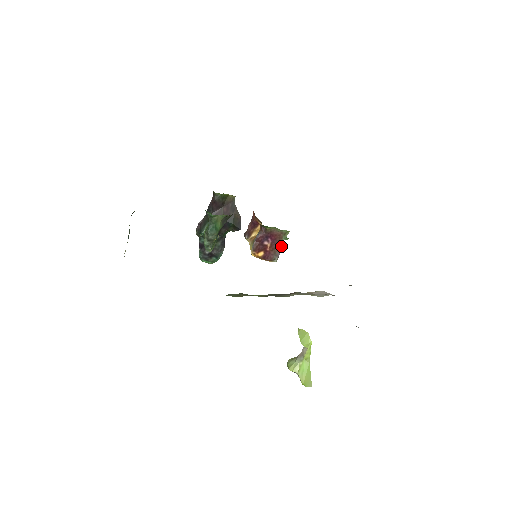
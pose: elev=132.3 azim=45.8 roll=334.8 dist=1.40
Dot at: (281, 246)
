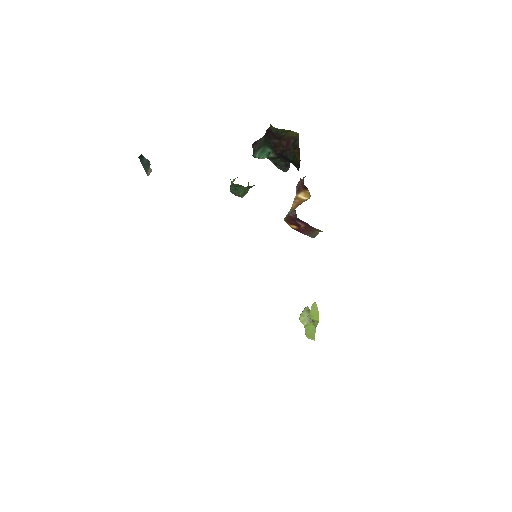
Dot at: (317, 233)
